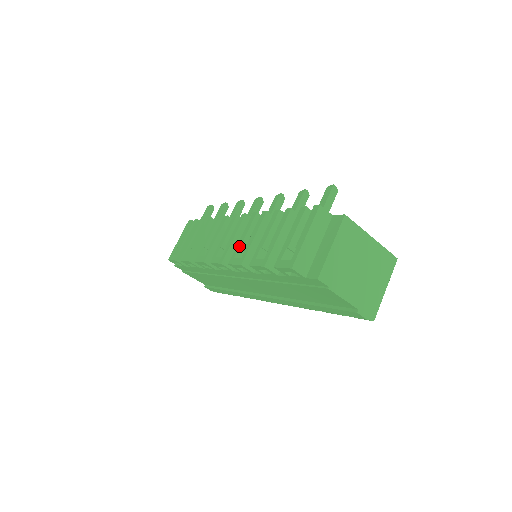
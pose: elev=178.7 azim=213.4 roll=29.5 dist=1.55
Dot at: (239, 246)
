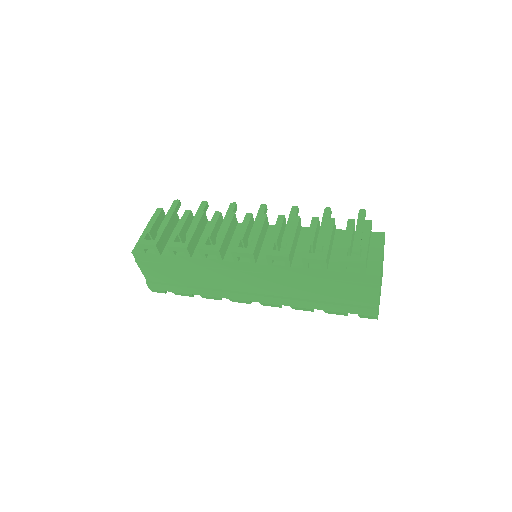
Dot at: (275, 241)
